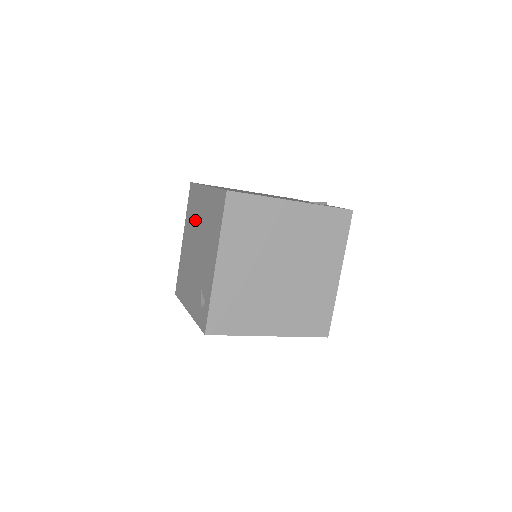
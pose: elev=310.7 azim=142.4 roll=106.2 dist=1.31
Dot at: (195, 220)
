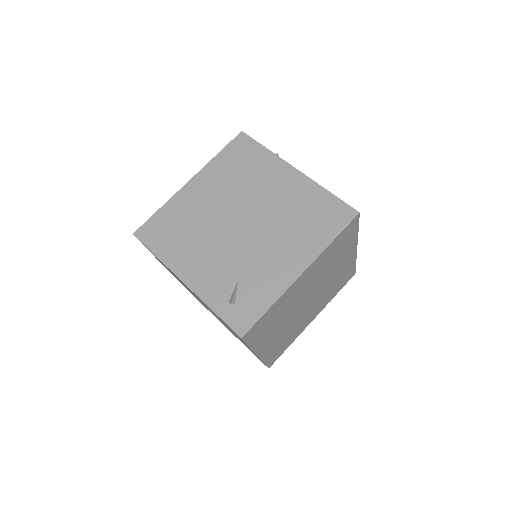
Dot at: occluded
